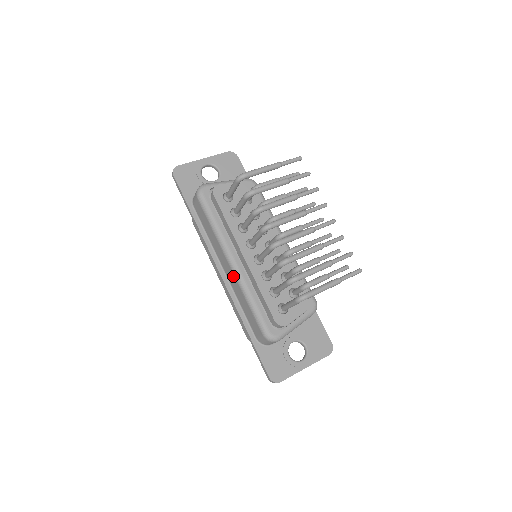
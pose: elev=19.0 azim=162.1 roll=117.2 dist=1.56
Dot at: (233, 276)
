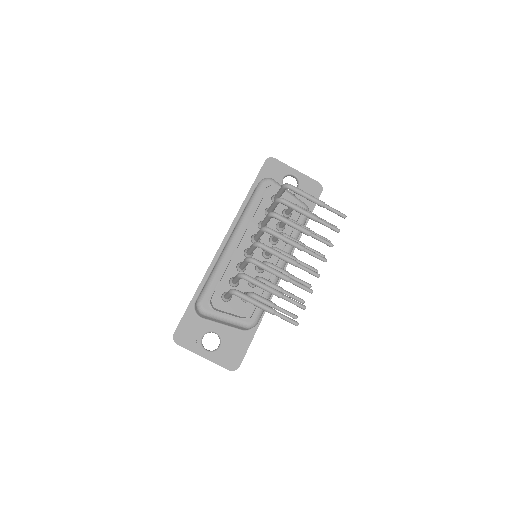
Dot at: (224, 248)
